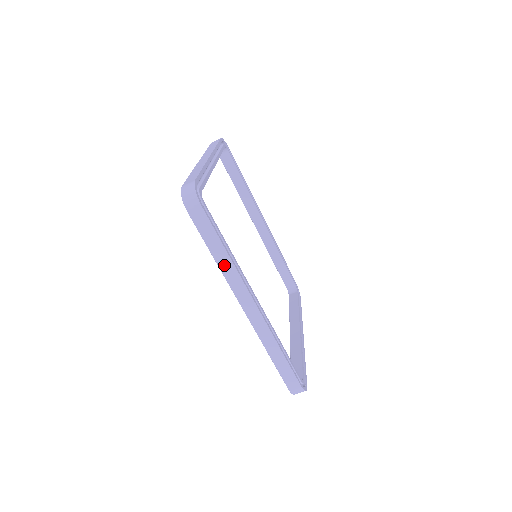
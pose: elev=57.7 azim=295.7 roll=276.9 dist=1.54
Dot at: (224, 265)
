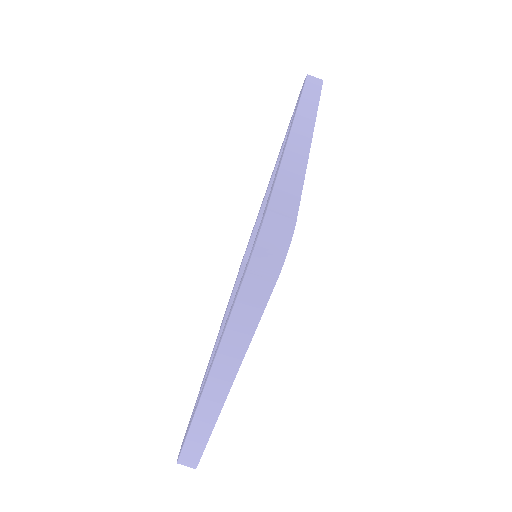
Dot at: (308, 100)
